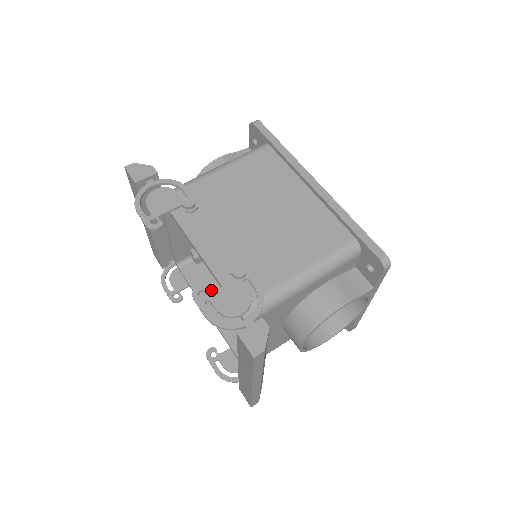
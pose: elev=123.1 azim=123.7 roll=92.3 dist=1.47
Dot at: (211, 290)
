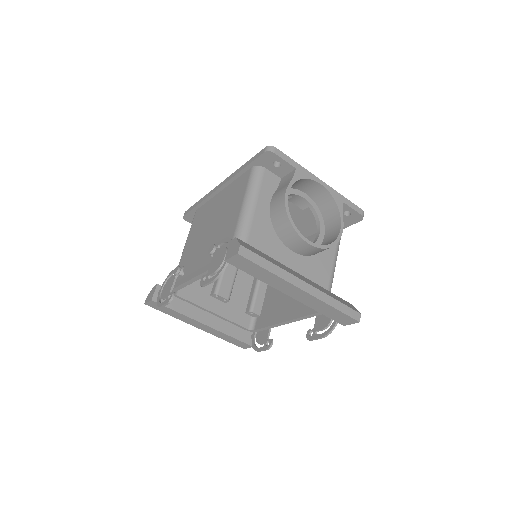
Dot at: (277, 313)
